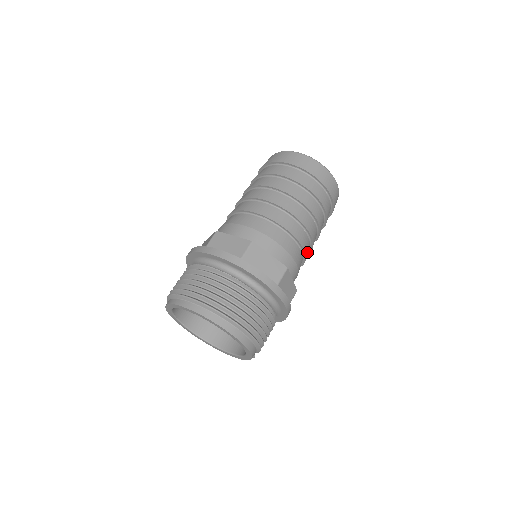
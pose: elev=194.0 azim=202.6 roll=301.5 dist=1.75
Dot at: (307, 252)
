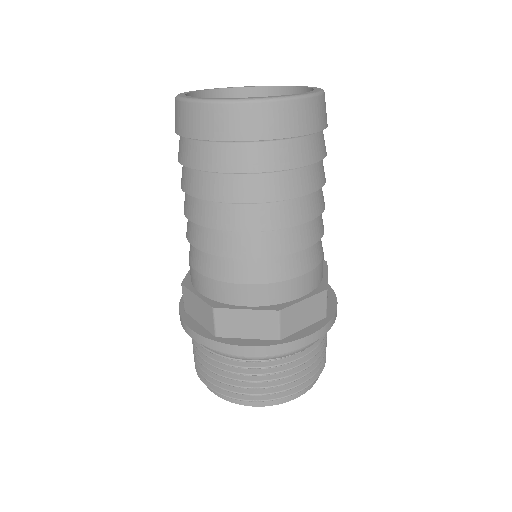
Dot at: occluded
